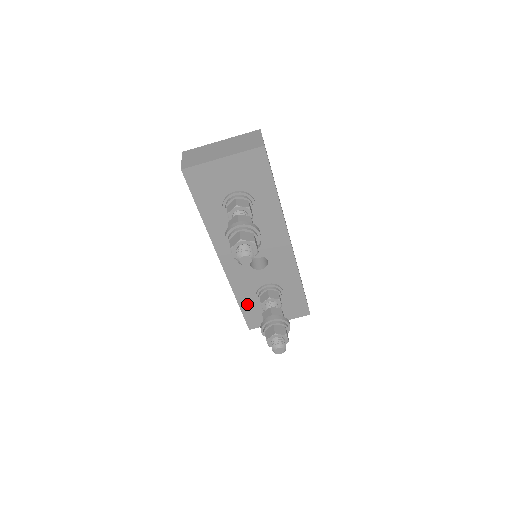
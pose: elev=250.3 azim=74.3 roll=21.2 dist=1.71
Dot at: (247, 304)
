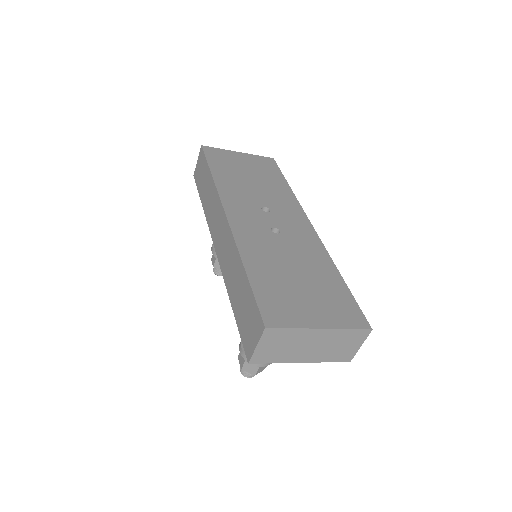
Dot at: occluded
